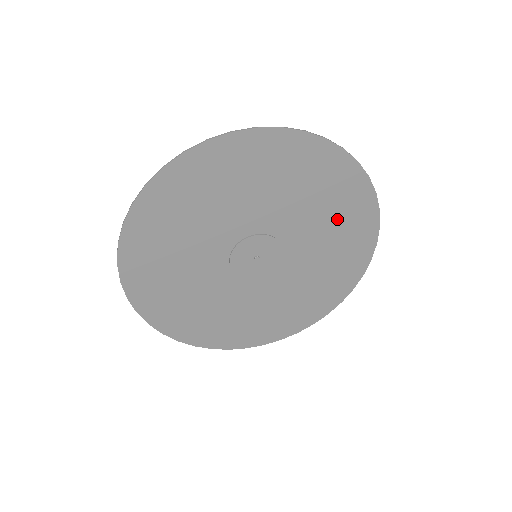
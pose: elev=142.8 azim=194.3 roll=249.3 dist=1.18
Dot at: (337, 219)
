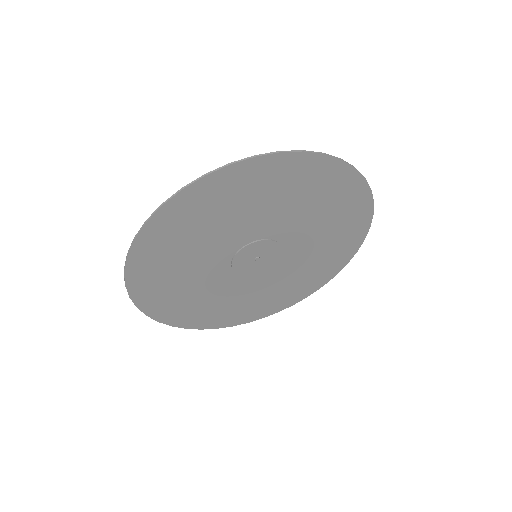
Dot at: (323, 202)
